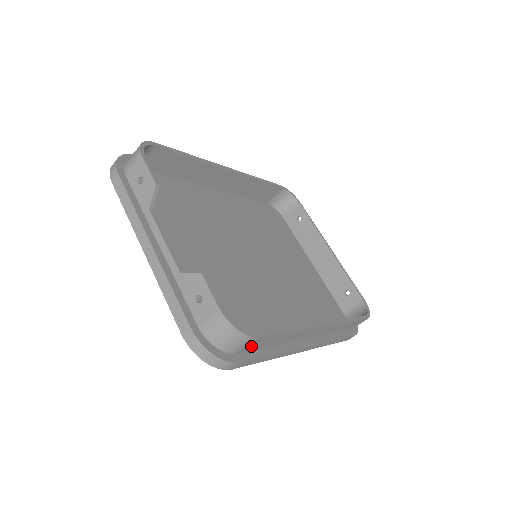
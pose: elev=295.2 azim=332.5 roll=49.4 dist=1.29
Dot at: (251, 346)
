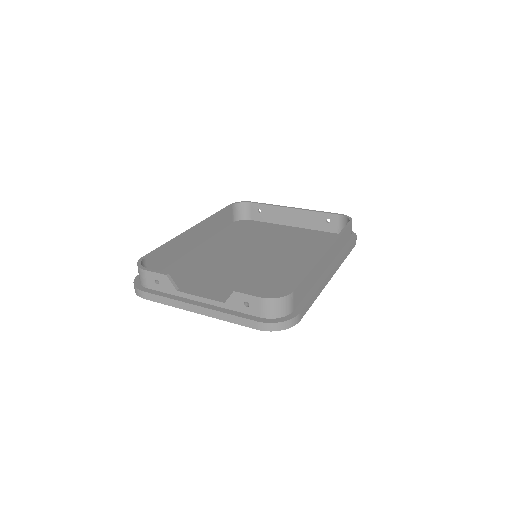
Dot at: (297, 299)
